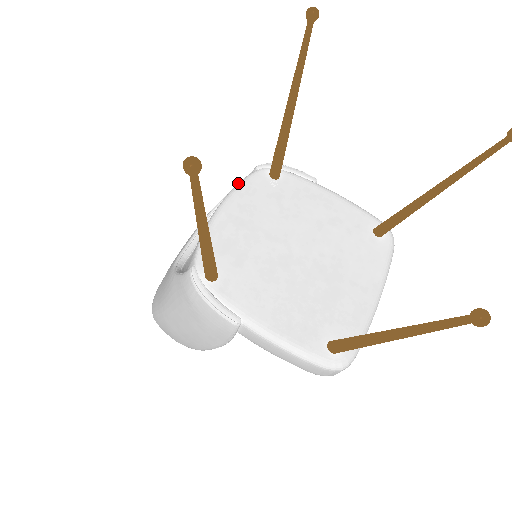
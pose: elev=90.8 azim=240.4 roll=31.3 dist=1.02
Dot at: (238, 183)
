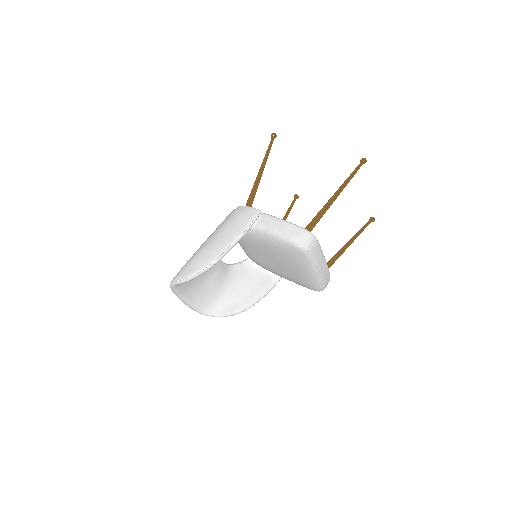
Dot at: occluded
